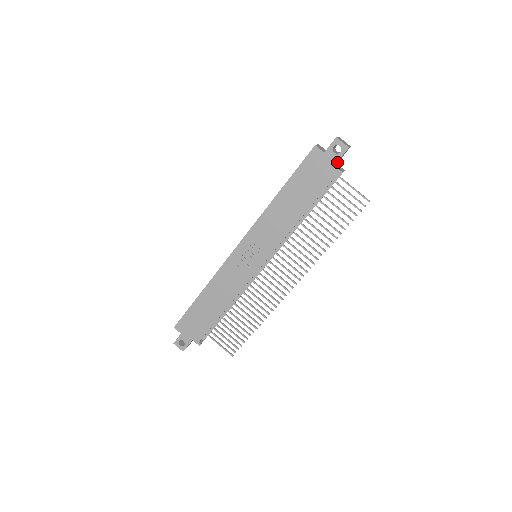
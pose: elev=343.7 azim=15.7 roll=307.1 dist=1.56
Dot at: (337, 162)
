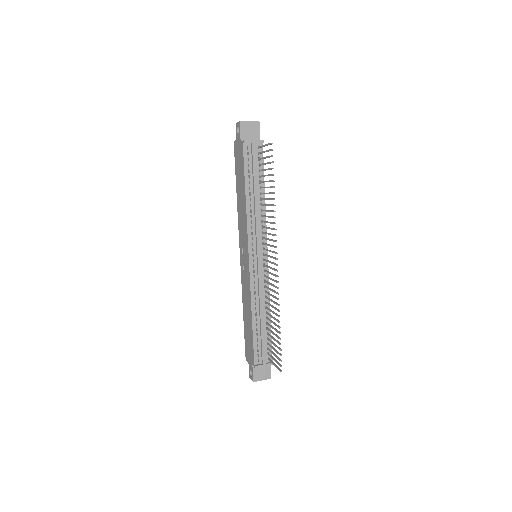
Dot at: (251, 139)
